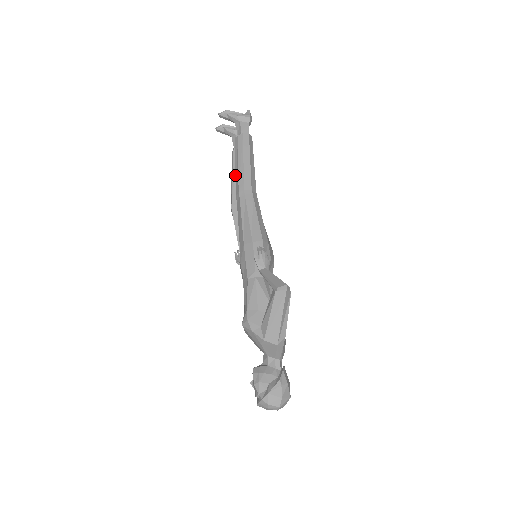
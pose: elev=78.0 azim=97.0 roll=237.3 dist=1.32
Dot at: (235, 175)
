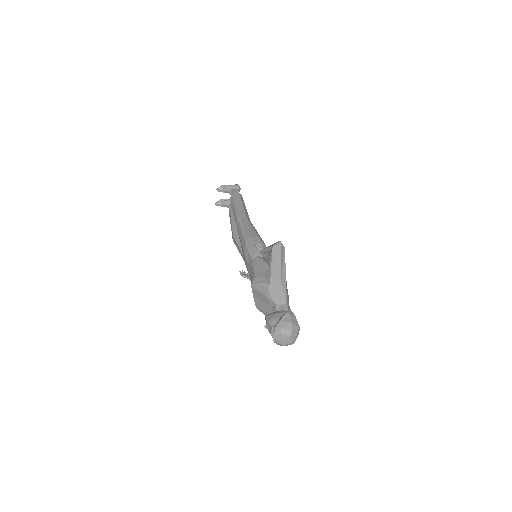
Dot at: (233, 214)
